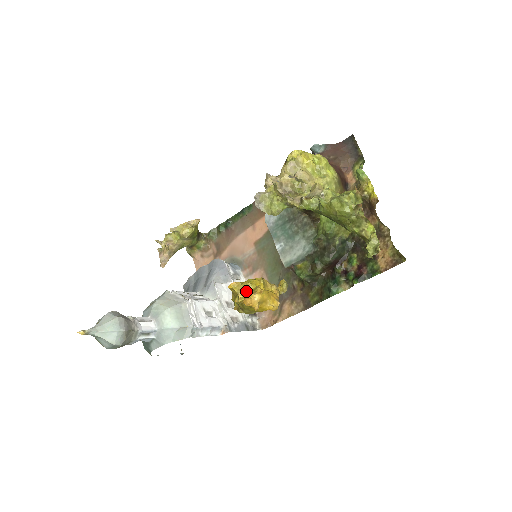
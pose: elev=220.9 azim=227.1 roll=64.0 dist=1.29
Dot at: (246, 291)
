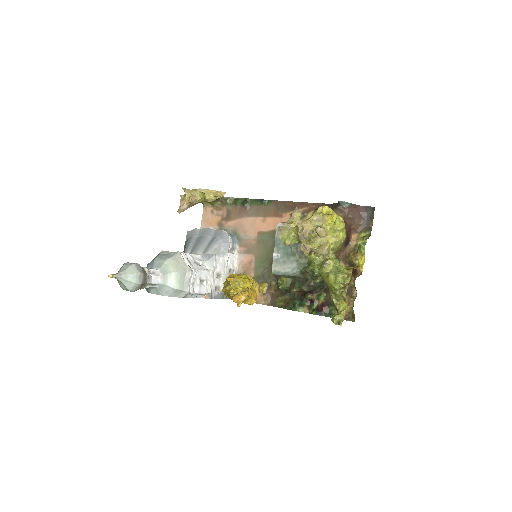
Dot at: (237, 286)
